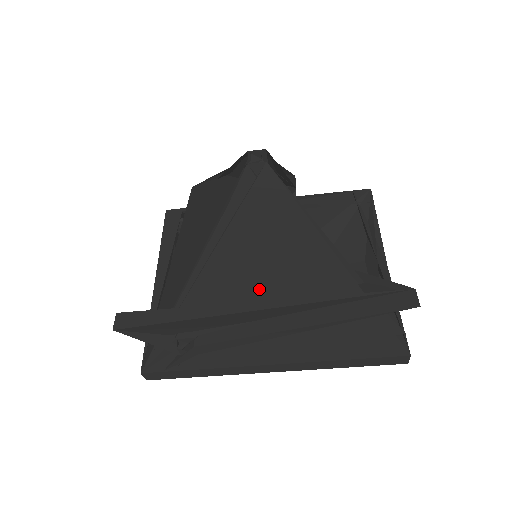
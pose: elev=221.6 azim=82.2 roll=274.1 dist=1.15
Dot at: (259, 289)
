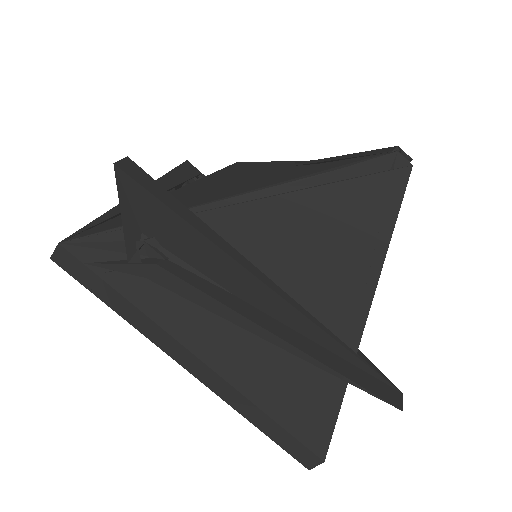
Dot at: (277, 269)
